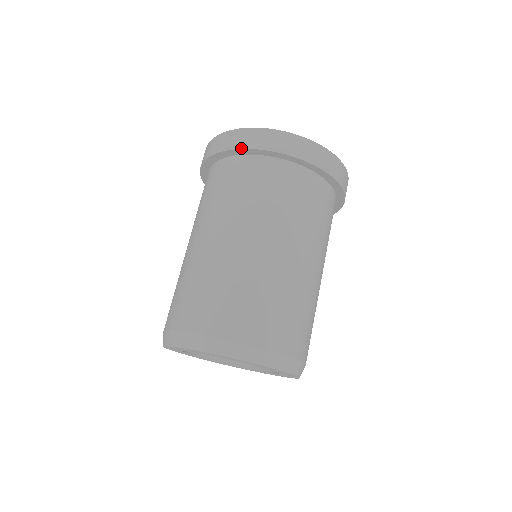
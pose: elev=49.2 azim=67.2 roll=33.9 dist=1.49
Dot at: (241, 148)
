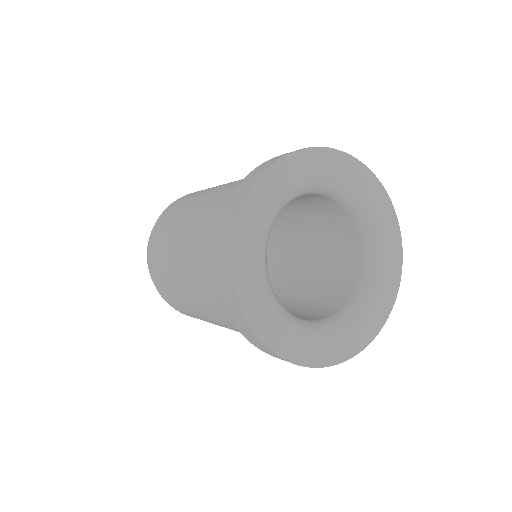
Dot at: (249, 341)
